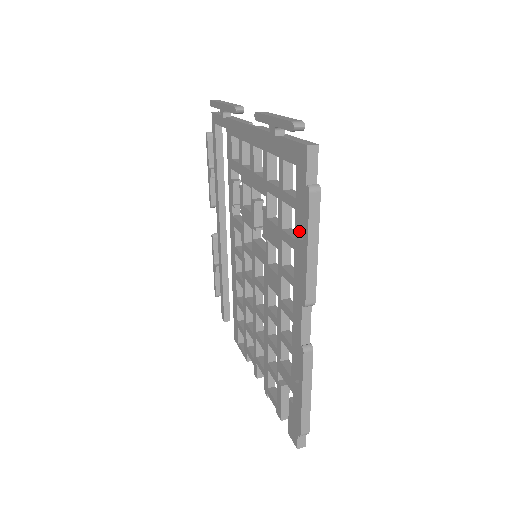
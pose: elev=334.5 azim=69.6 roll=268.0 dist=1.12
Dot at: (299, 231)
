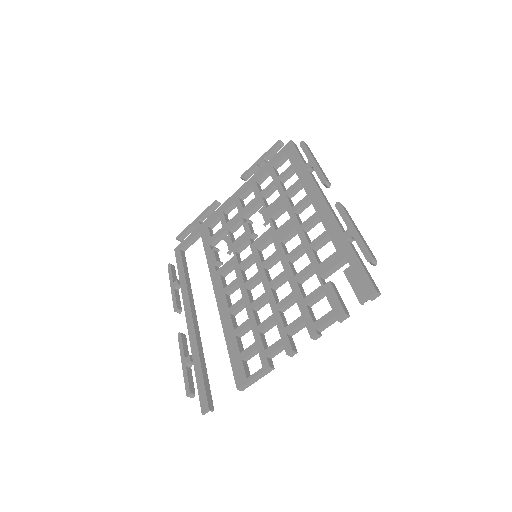
Dot at: (301, 170)
